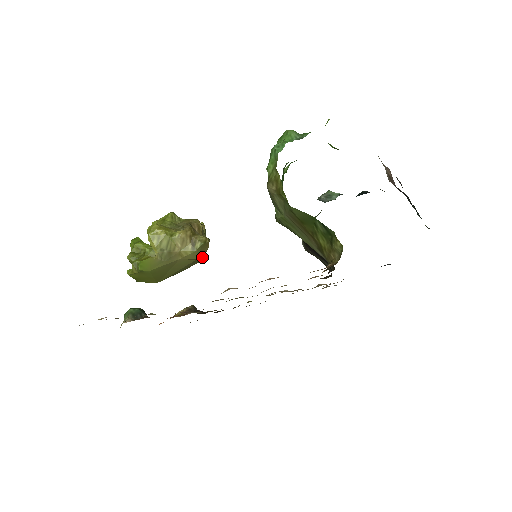
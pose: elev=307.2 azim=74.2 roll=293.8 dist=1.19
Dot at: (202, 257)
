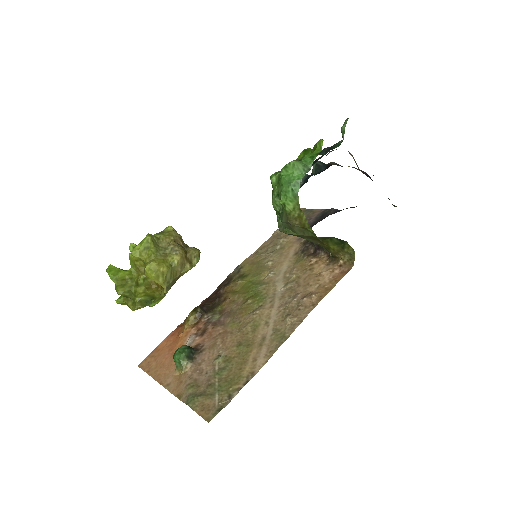
Dot at: occluded
